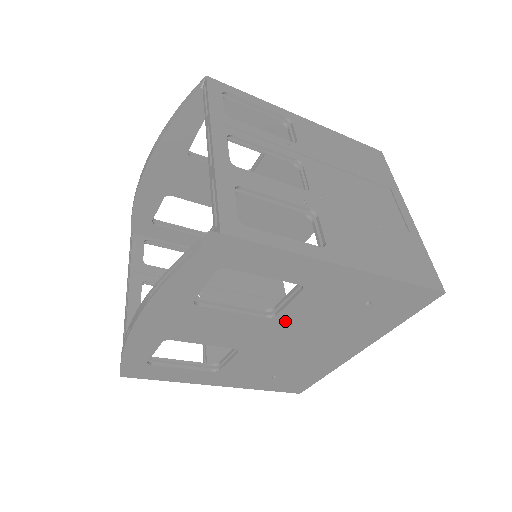
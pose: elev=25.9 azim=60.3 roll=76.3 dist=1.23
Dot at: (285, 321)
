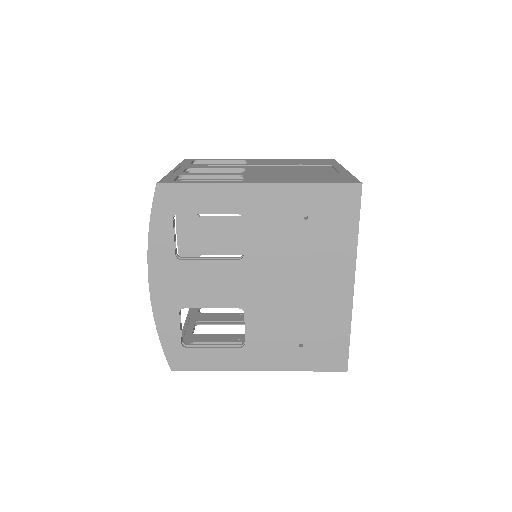
Dot at: (255, 260)
